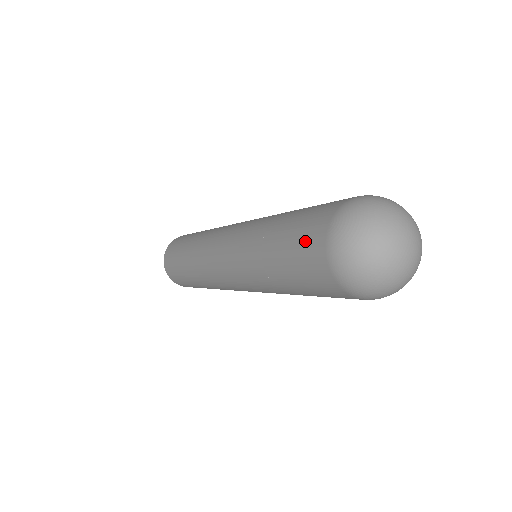
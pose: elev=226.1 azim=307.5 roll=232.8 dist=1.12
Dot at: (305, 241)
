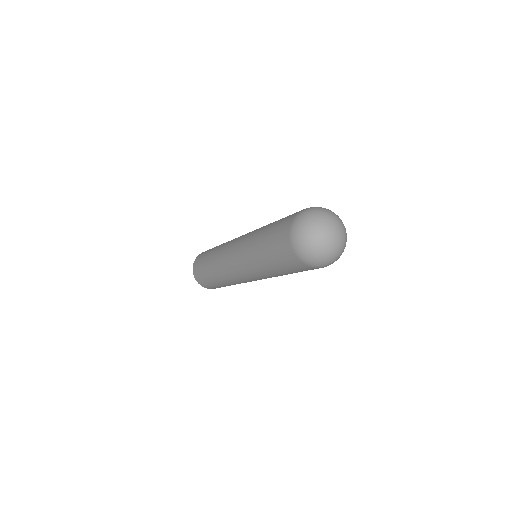
Dot at: (279, 234)
